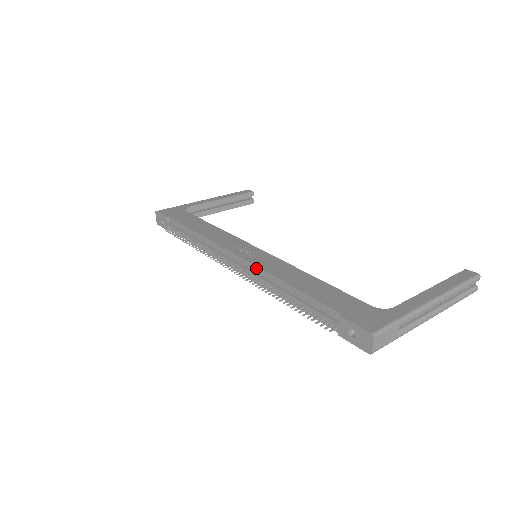
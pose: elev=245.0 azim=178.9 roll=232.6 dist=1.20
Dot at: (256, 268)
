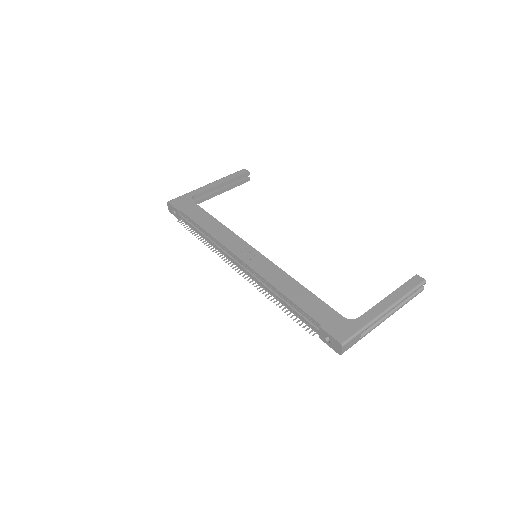
Dot at: (257, 275)
